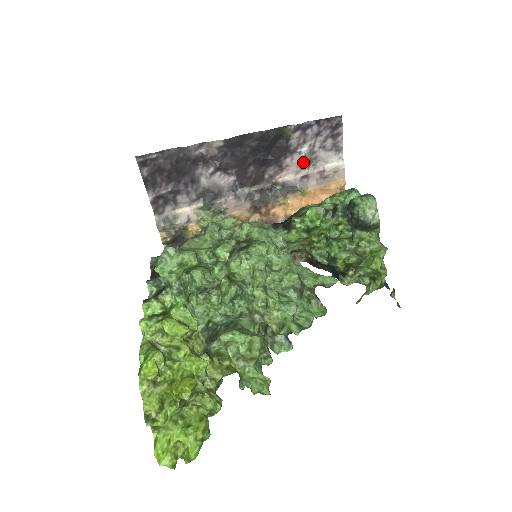
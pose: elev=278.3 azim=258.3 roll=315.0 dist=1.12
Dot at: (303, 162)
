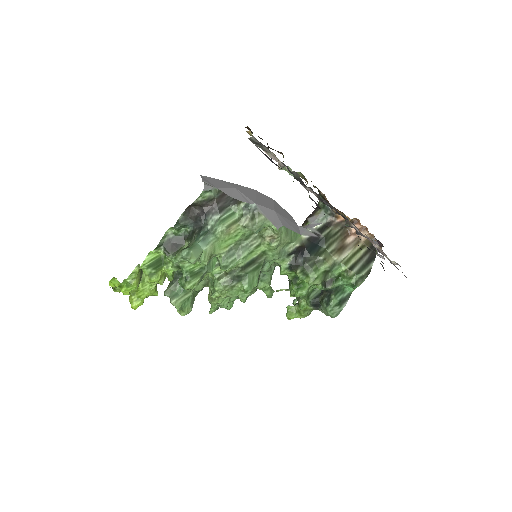
Dot at: (375, 247)
